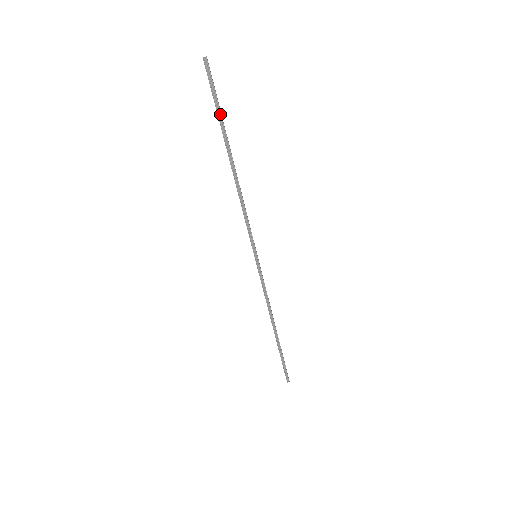
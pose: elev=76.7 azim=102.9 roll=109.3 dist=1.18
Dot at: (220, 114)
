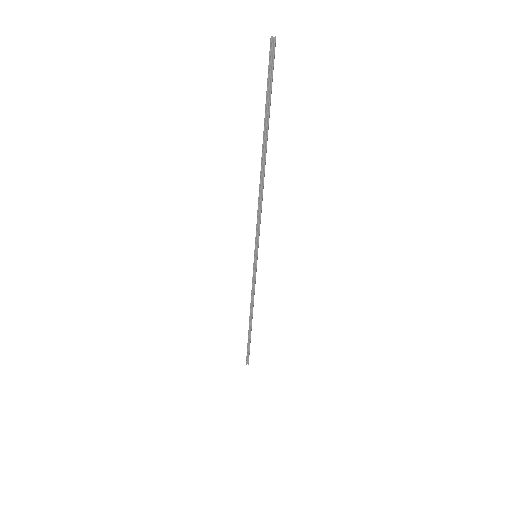
Dot at: (268, 108)
